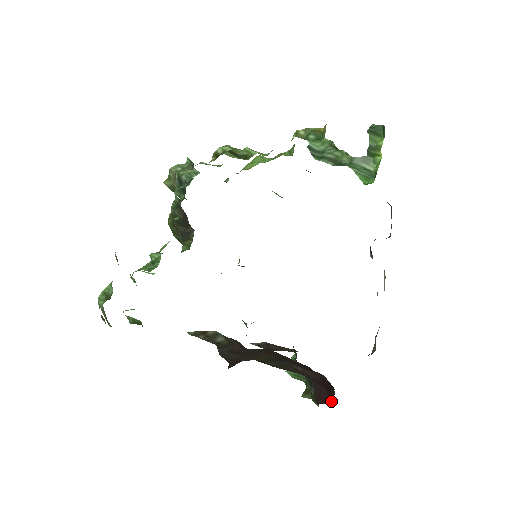
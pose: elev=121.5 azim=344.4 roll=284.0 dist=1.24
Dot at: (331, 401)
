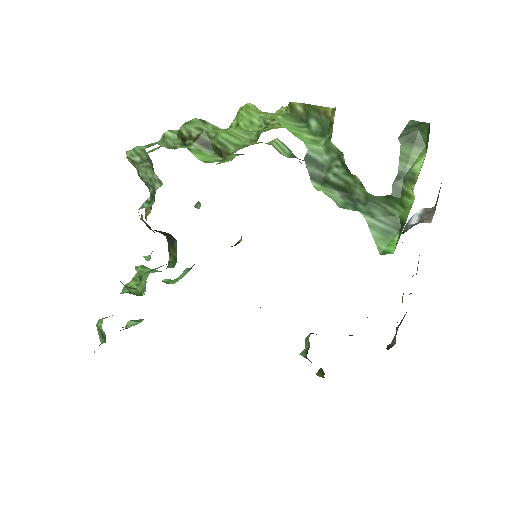
Dot at: occluded
